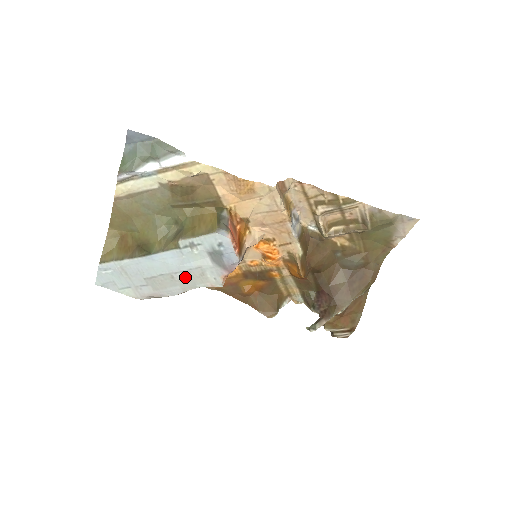
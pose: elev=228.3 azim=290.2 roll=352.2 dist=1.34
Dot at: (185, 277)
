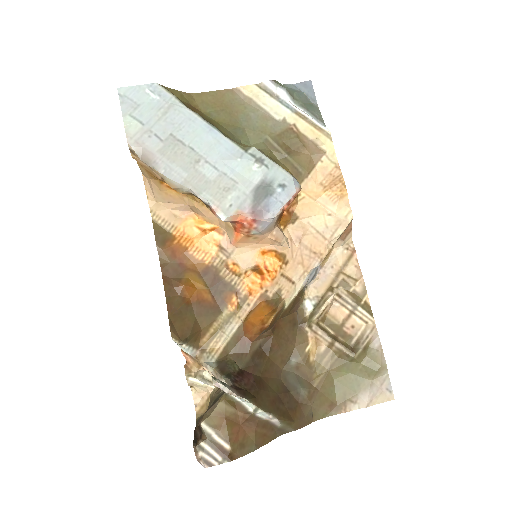
Dot at: (208, 174)
